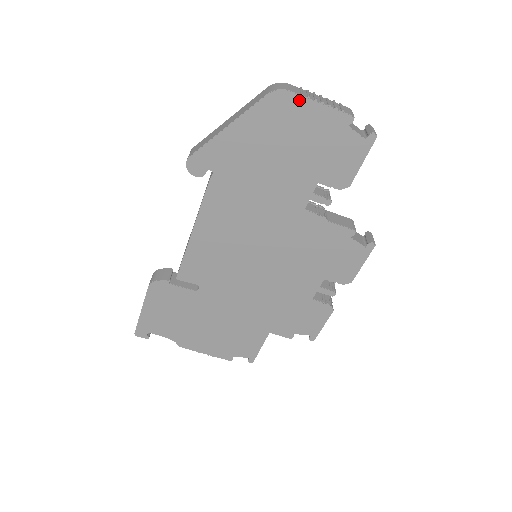
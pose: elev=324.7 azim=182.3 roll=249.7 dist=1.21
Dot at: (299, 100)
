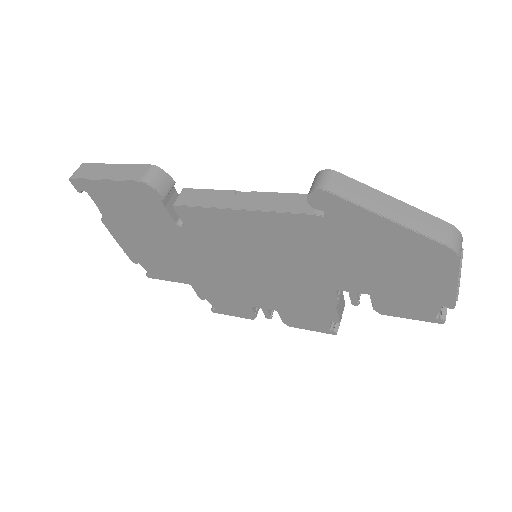
Dot at: (453, 270)
